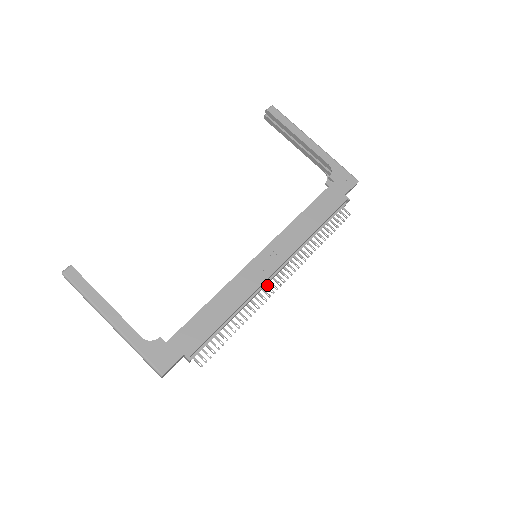
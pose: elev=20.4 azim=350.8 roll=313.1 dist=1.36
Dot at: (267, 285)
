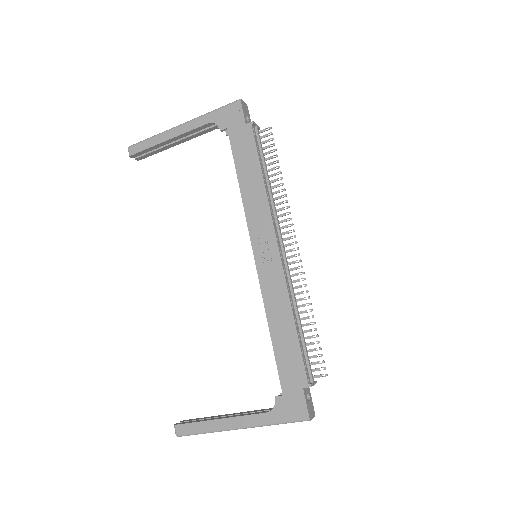
Dot at: (289, 262)
